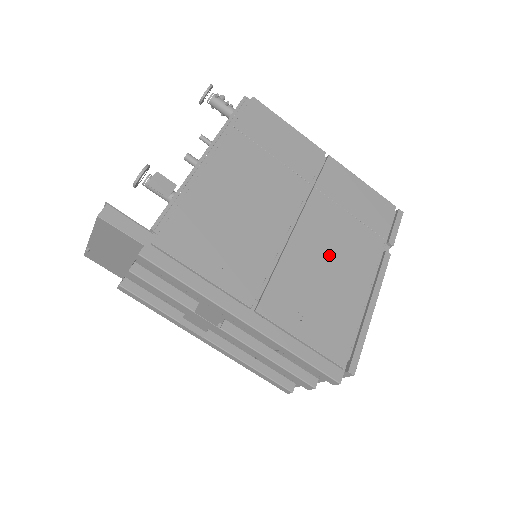
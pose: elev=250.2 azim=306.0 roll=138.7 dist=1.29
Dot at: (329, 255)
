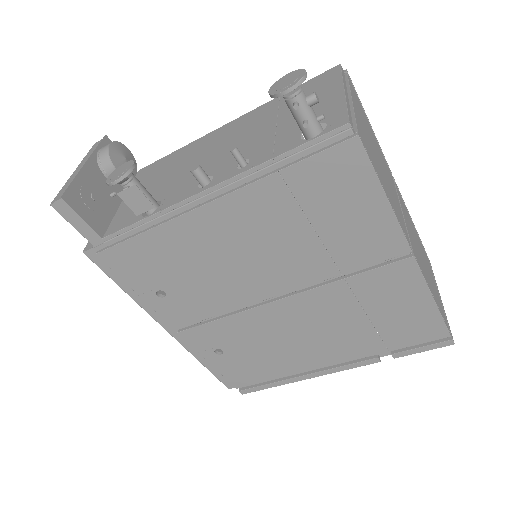
Dot at: (297, 333)
